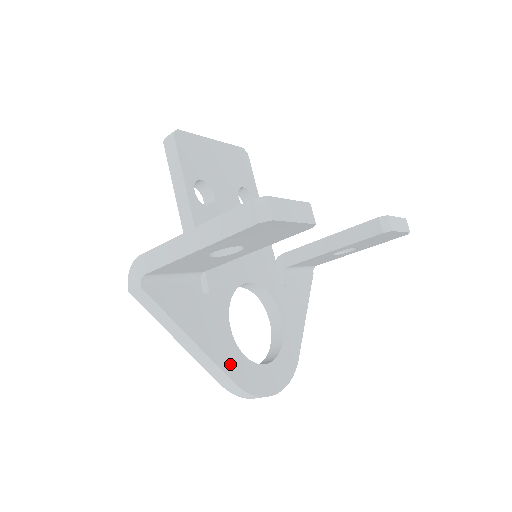
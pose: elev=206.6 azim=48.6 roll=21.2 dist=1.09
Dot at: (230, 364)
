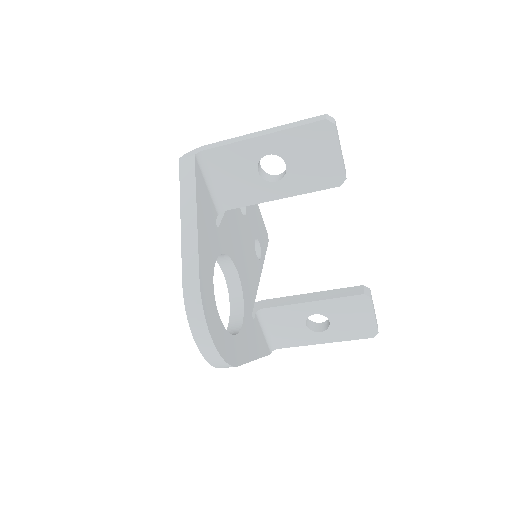
Dot at: (204, 269)
